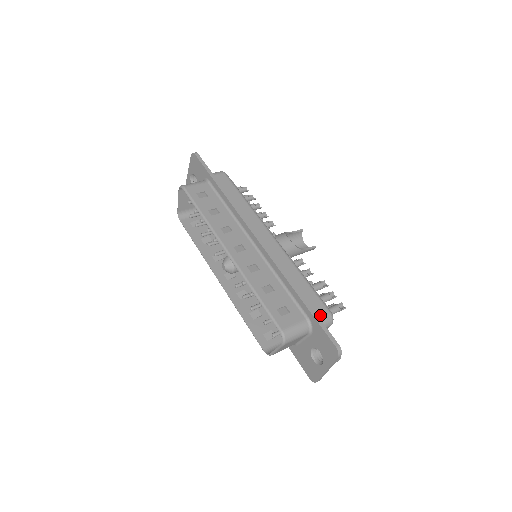
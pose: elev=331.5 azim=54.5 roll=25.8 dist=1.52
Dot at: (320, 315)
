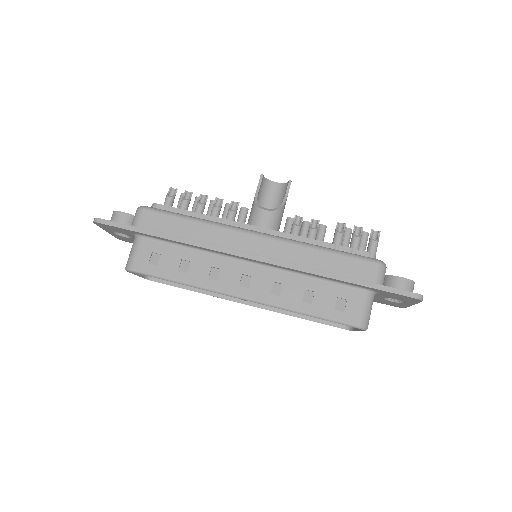
Dot at: (373, 276)
